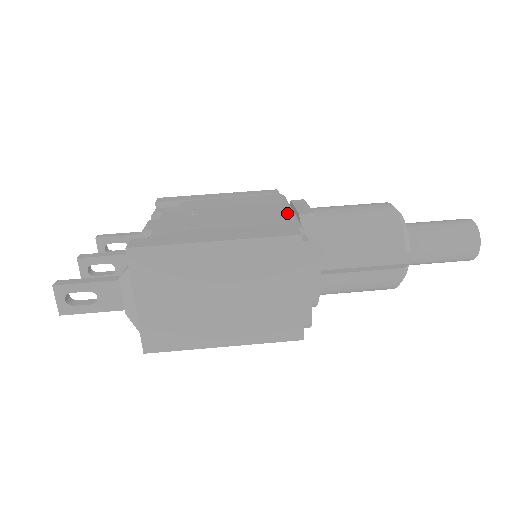
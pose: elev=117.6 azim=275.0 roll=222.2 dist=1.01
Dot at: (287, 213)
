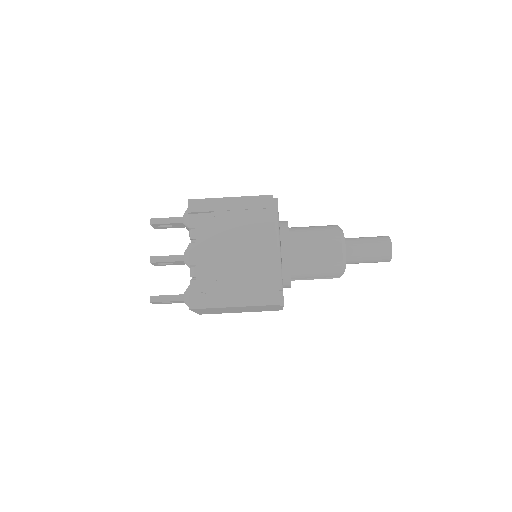
Dot at: (275, 260)
